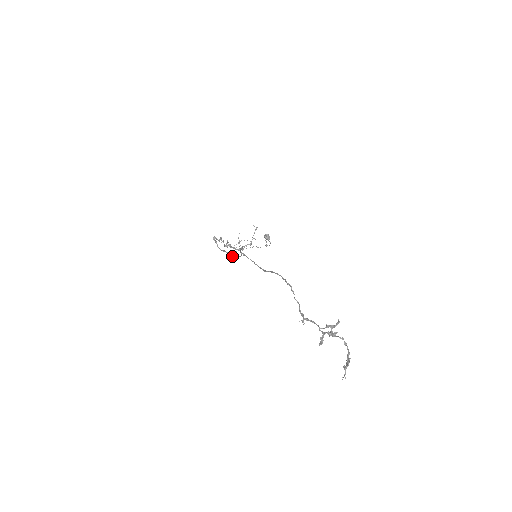
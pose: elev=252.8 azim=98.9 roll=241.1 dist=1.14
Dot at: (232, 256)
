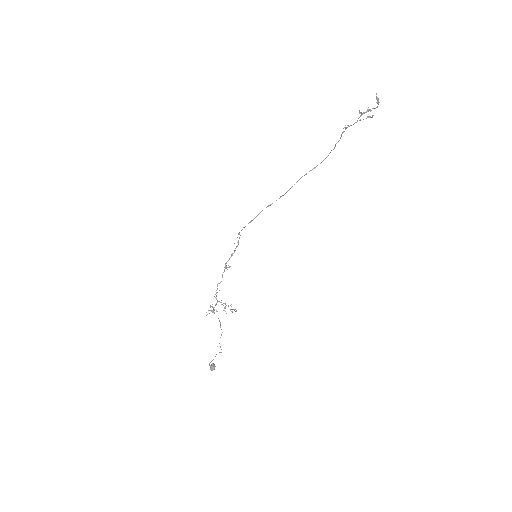
Dot at: occluded
